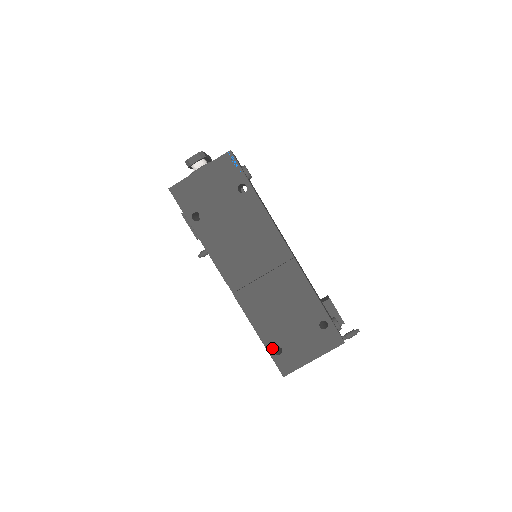
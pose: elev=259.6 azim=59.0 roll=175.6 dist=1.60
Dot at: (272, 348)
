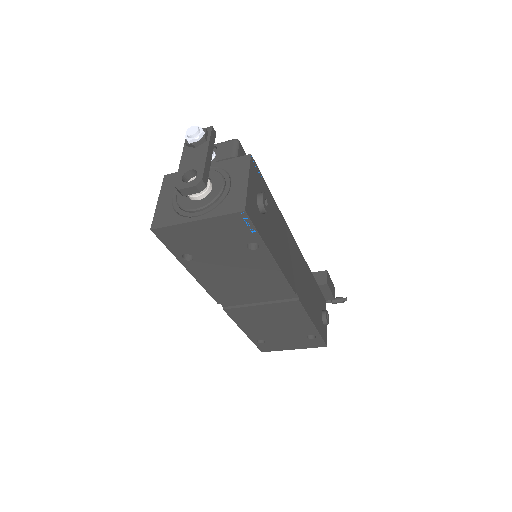
Dot at: (256, 340)
